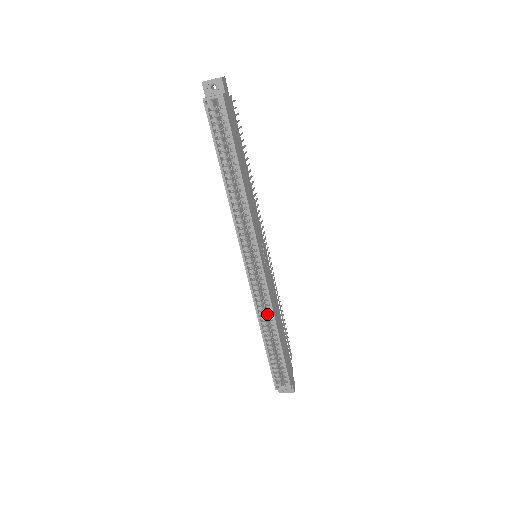
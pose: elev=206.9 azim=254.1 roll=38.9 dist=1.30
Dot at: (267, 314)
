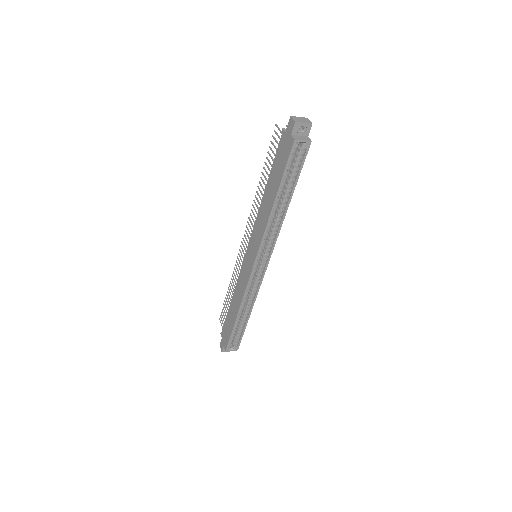
Dot at: occluded
